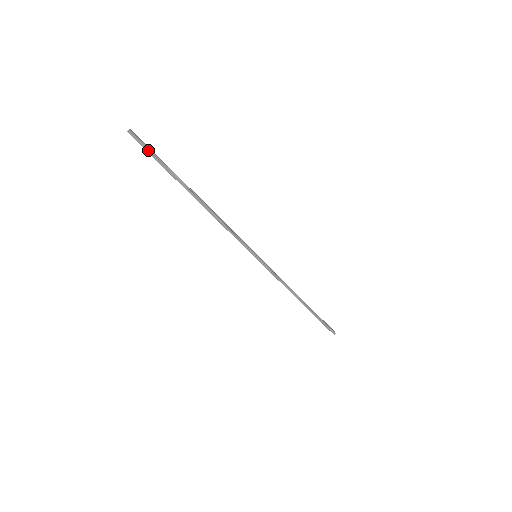
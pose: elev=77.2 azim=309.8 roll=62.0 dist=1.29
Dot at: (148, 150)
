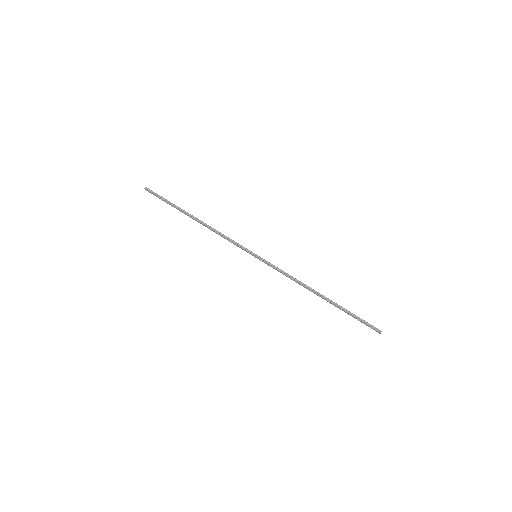
Dot at: (158, 196)
